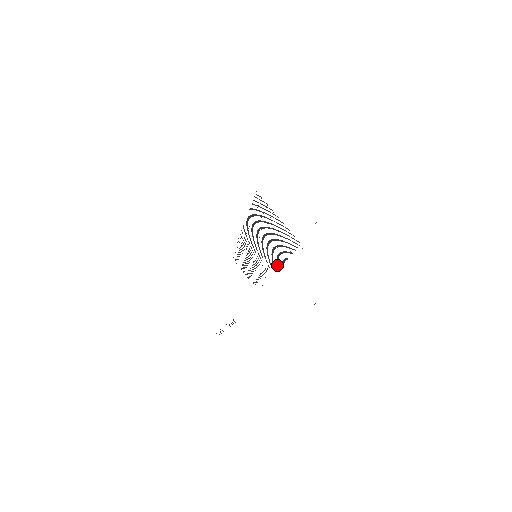
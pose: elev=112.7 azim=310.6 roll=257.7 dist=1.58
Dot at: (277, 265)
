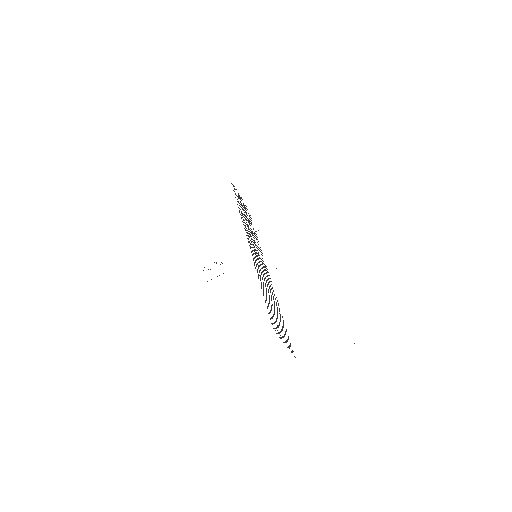
Dot at: (272, 287)
